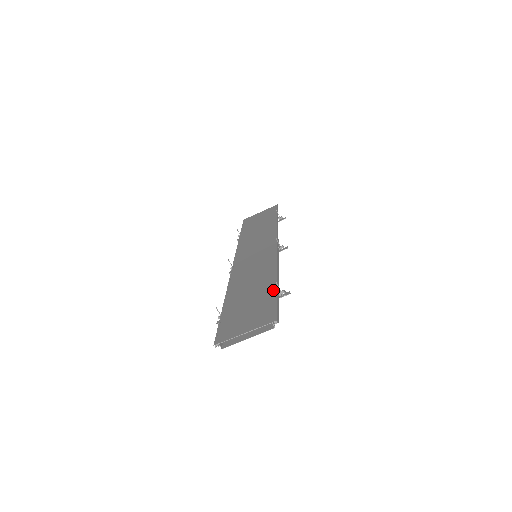
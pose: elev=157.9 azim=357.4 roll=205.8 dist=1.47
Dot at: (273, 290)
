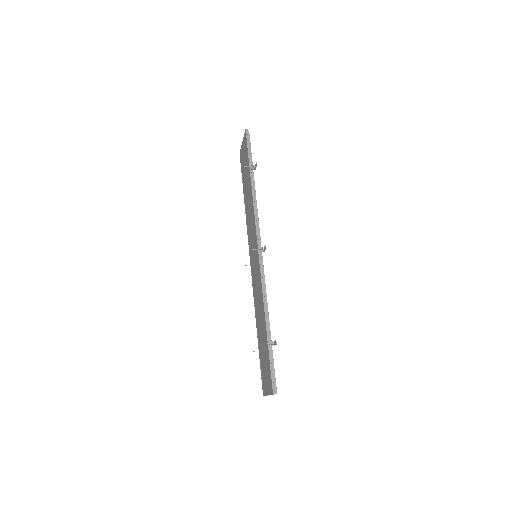
Dot at: (267, 344)
